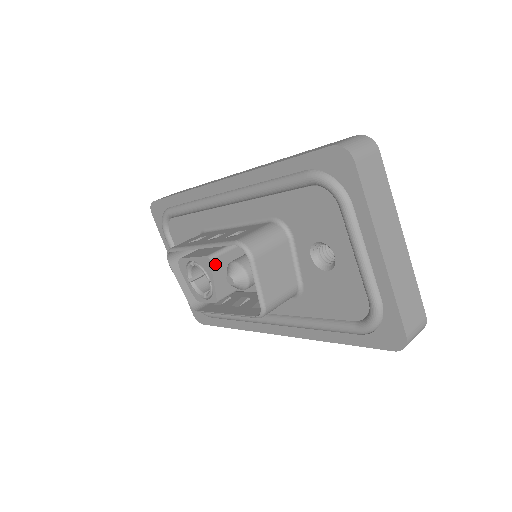
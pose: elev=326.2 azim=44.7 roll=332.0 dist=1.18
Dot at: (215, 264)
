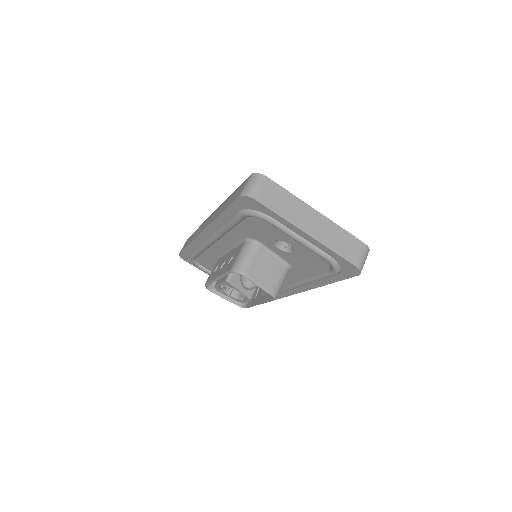
Dot at: (233, 282)
